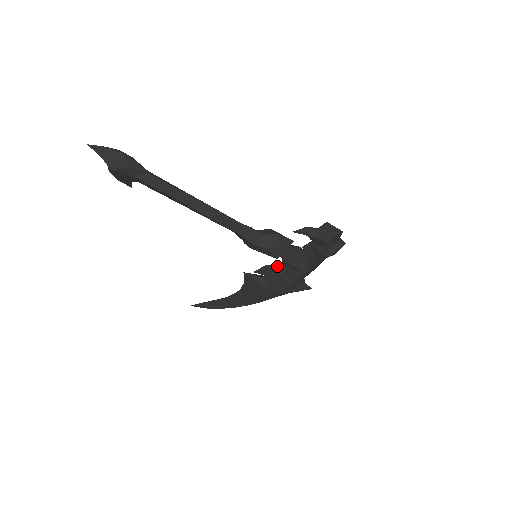
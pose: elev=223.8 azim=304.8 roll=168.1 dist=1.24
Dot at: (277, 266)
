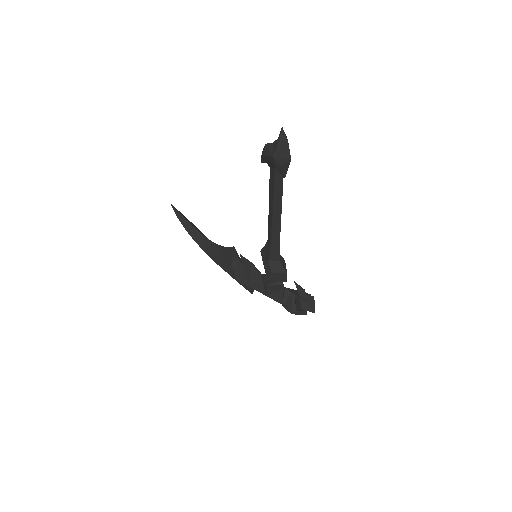
Dot at: (257, 271)
